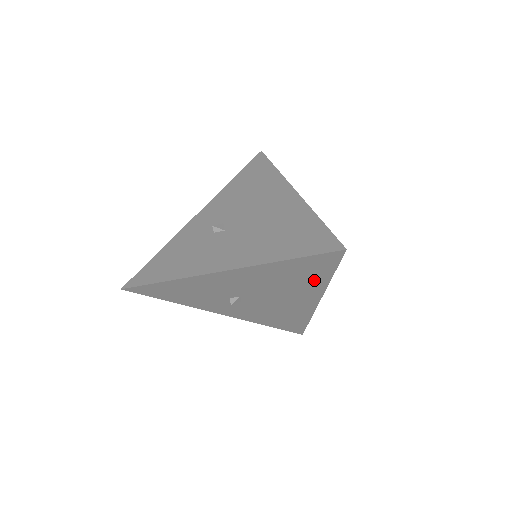
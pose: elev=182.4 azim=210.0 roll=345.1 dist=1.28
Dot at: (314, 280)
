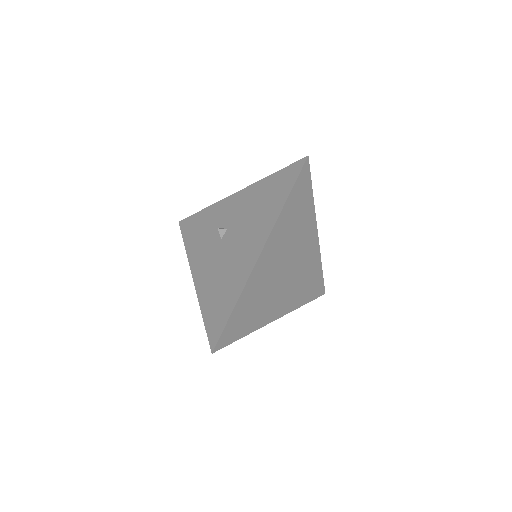
Dot at: occluded
